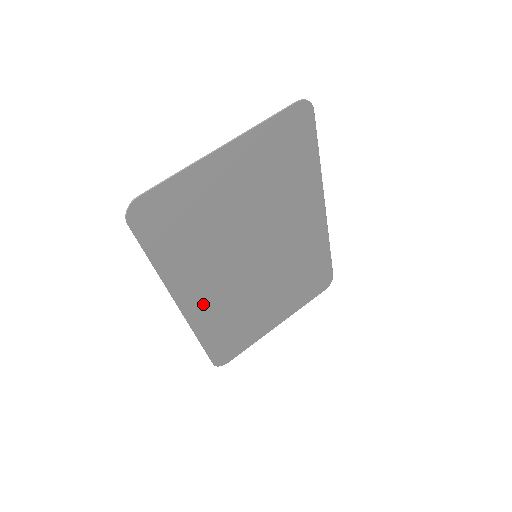
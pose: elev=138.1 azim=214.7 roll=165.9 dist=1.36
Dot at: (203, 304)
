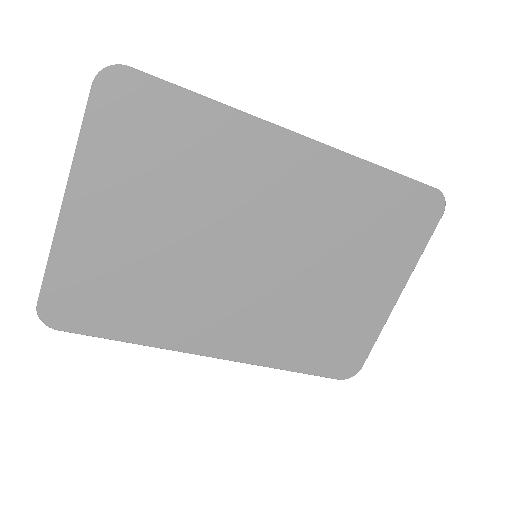
Dot at: (241, 338)
